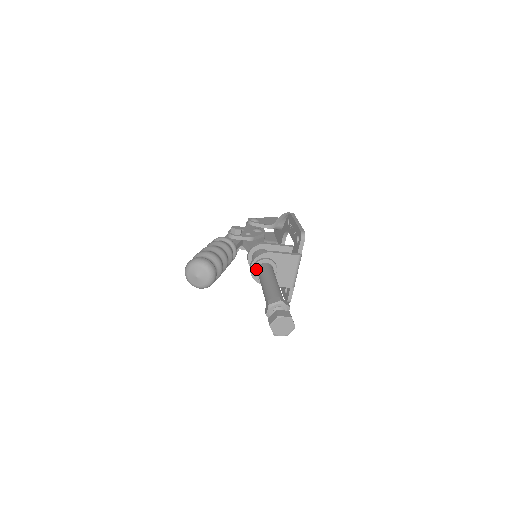
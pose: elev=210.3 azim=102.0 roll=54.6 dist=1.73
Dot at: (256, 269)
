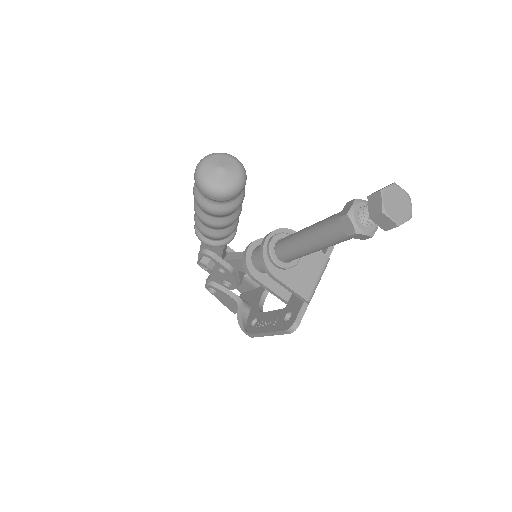
Dot at: (275, 241)
